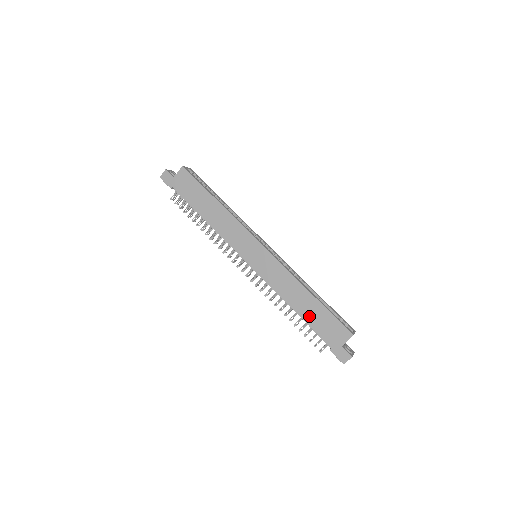
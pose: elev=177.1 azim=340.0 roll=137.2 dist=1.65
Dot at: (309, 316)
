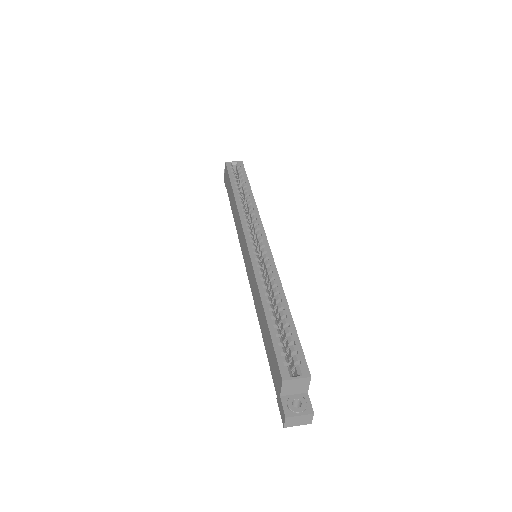
Dot at: (265, 341)
